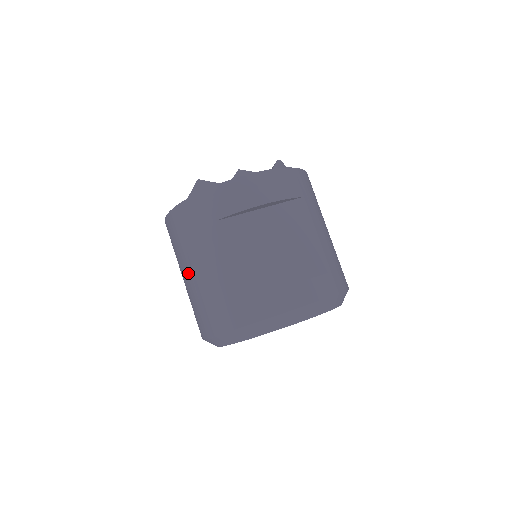
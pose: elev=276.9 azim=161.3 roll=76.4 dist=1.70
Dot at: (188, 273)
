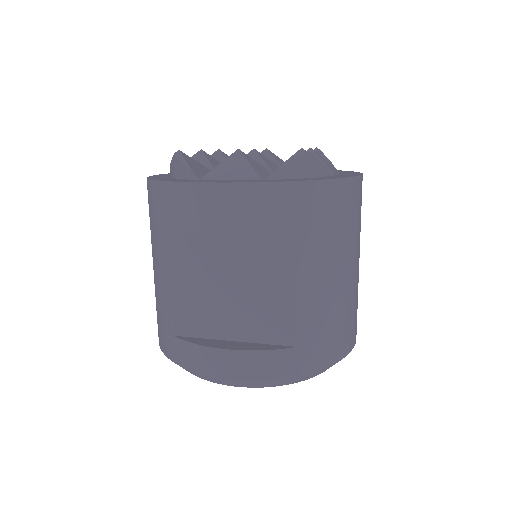
Dot at: occluded
